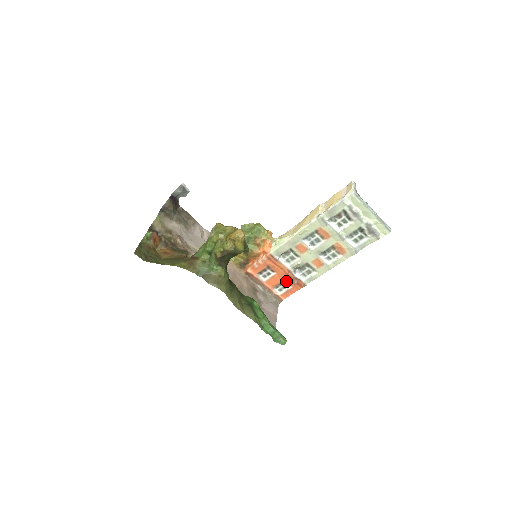
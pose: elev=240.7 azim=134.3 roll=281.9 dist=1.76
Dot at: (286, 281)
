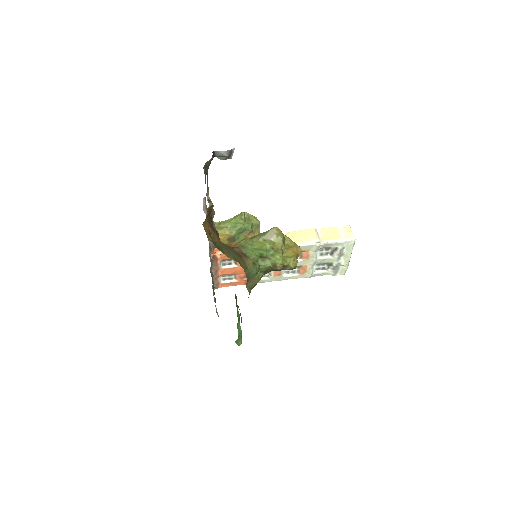
Dot at: (237, 274)
